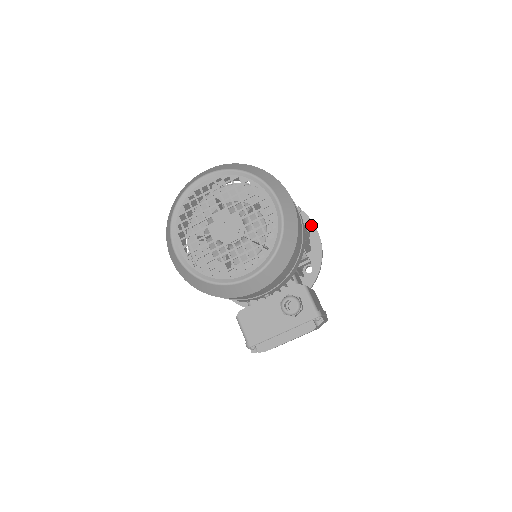
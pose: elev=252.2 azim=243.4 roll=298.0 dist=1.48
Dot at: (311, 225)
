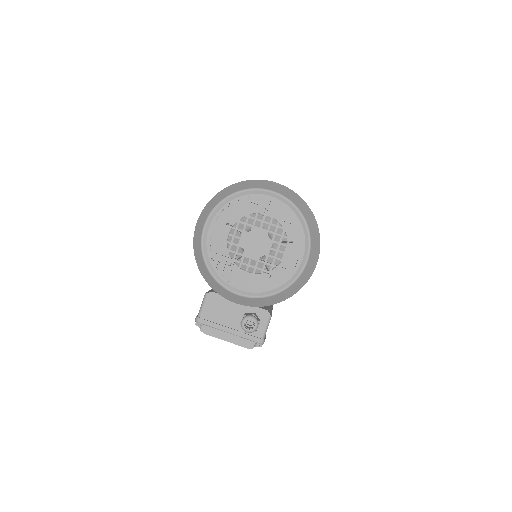
Dot at: occluded
